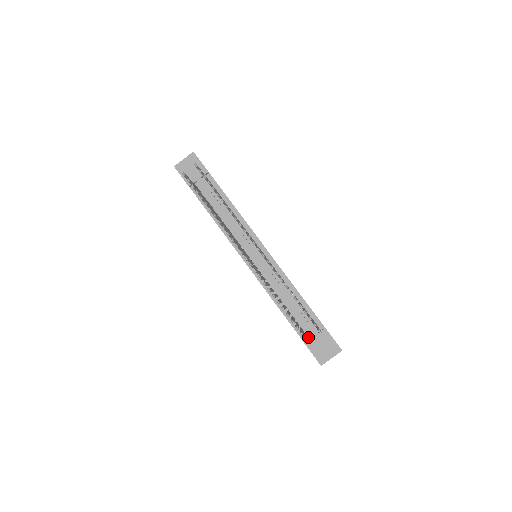
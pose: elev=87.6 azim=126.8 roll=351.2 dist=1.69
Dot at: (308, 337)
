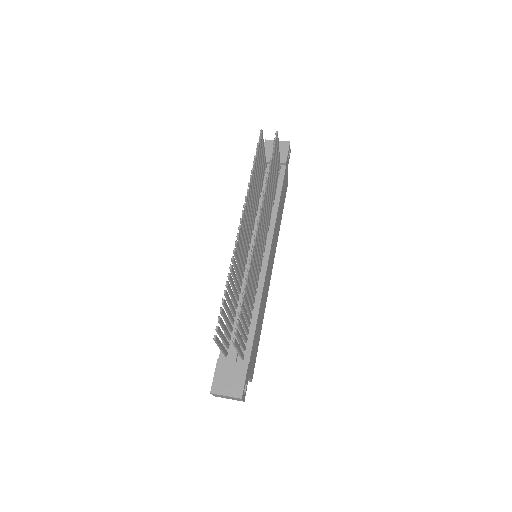
Dot at: (226, 358)
